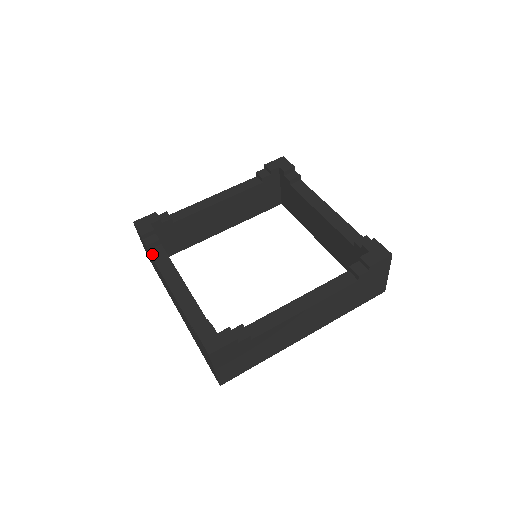
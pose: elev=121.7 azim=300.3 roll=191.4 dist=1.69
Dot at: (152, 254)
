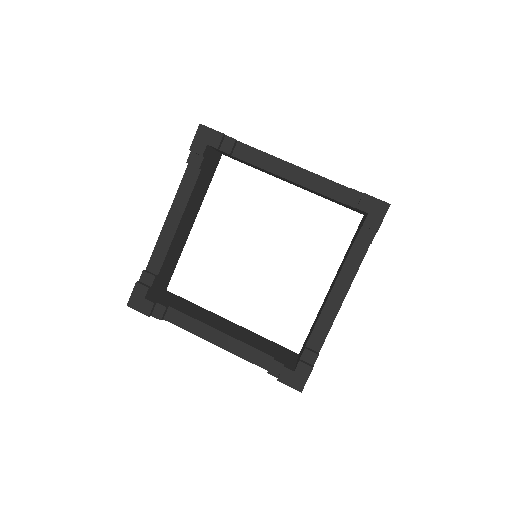
Dot at: (171, 322)
